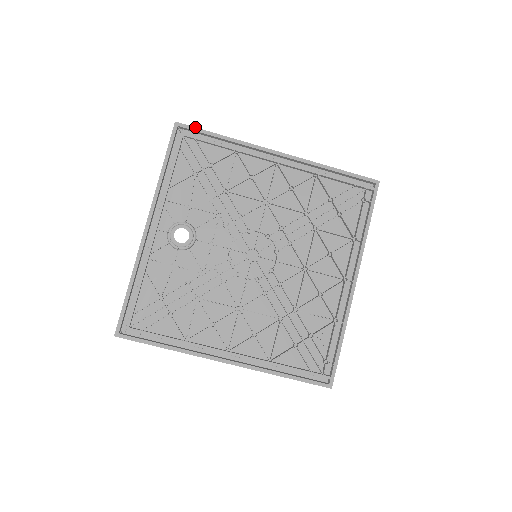
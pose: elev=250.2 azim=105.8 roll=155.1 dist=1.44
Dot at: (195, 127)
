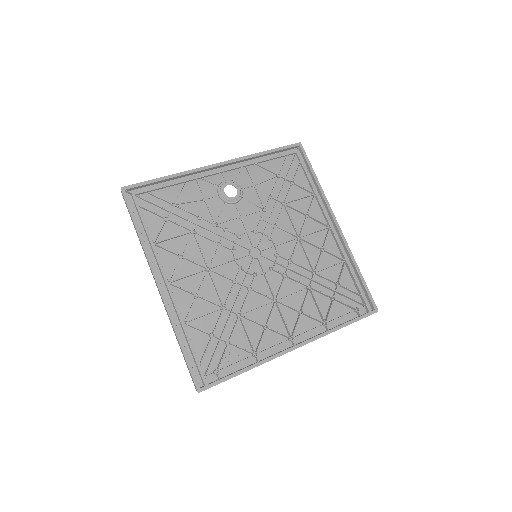
Dot at: occluded
